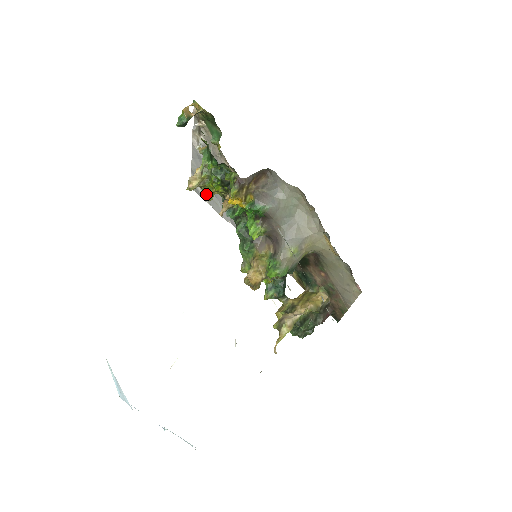
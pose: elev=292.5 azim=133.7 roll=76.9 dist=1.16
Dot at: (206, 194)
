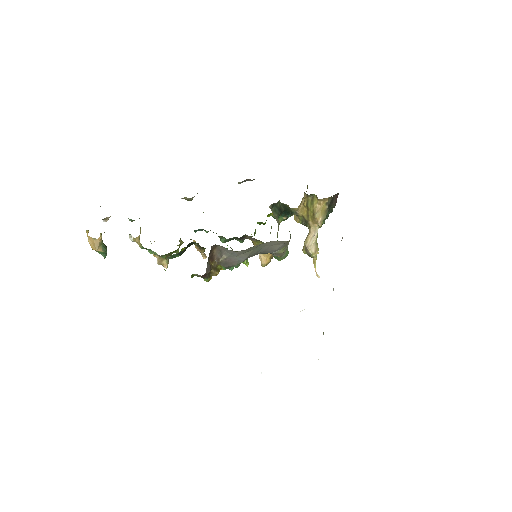
Dot at: occluded
